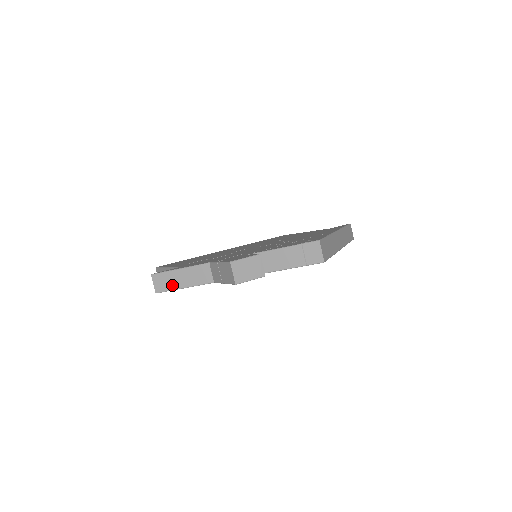
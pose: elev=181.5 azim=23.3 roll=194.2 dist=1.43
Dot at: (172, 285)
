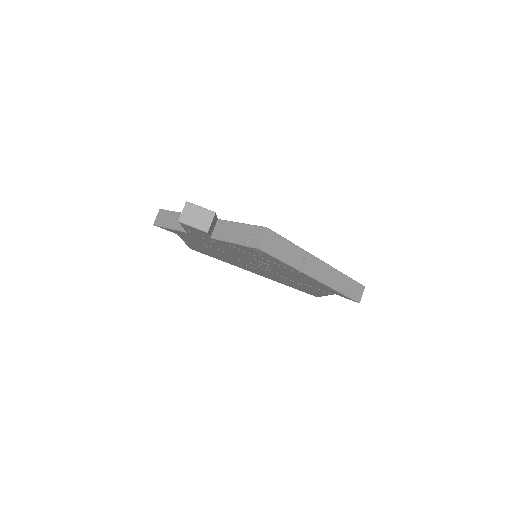
Dot at: (165, 223)
